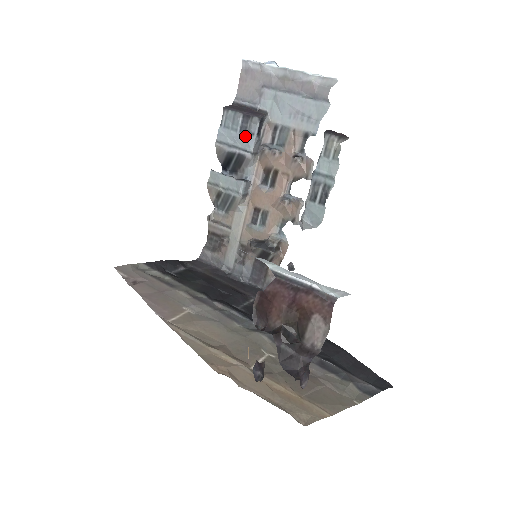
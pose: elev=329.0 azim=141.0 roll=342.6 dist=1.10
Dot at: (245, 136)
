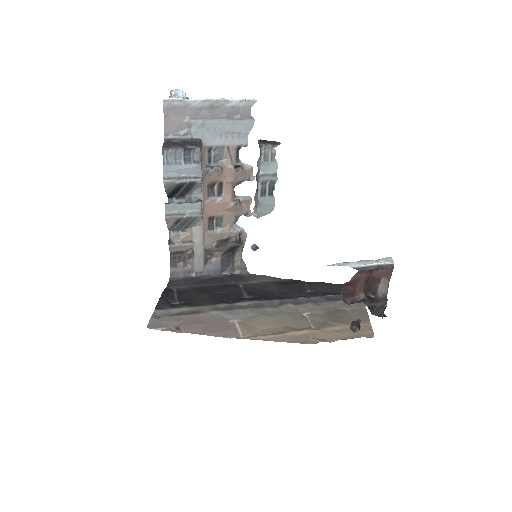
Dot at: (192, 166)
